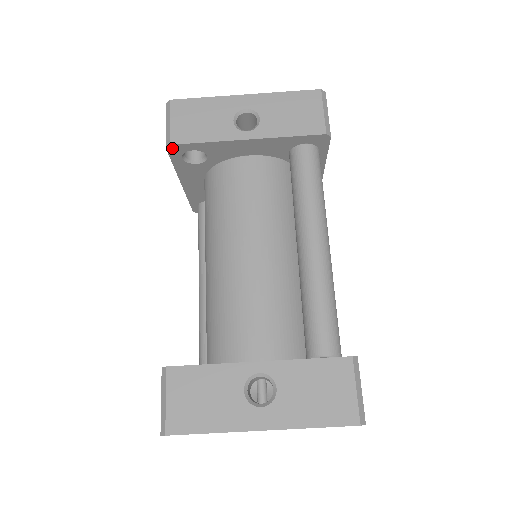
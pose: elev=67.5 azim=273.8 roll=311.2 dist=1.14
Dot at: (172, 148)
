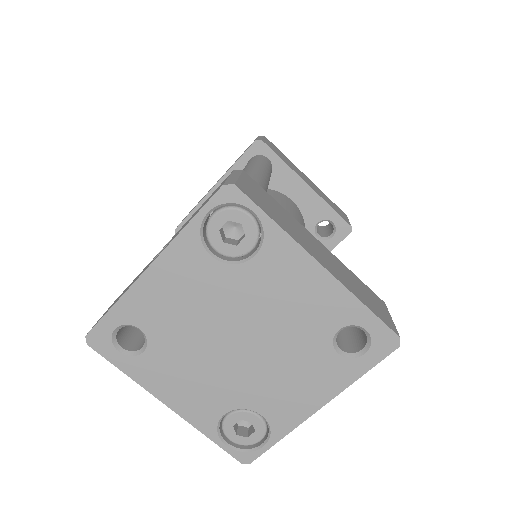
Dot at: occluded
